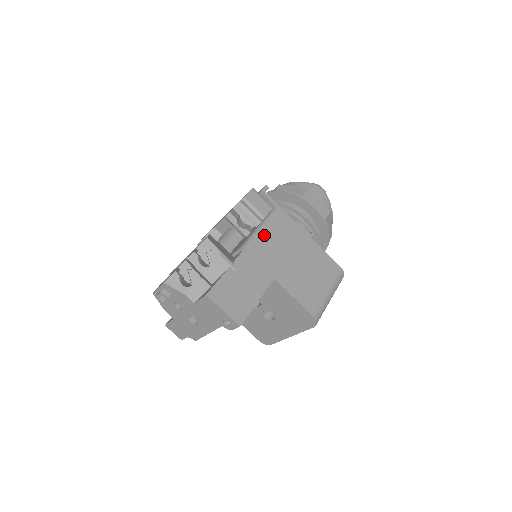
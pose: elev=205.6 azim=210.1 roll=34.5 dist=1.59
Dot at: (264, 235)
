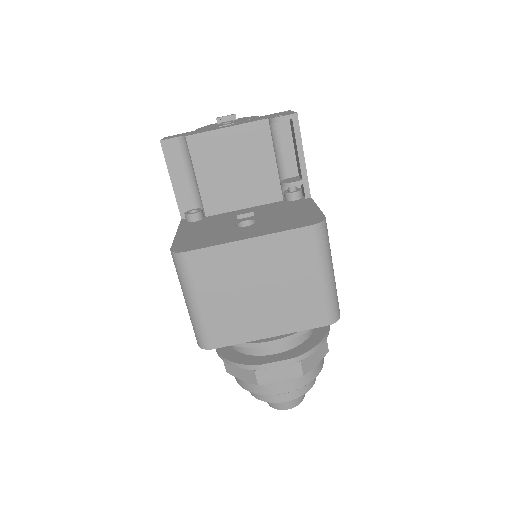
Dot at: occluded
